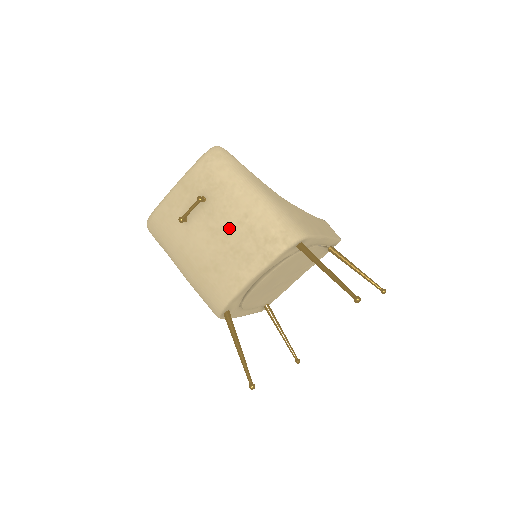
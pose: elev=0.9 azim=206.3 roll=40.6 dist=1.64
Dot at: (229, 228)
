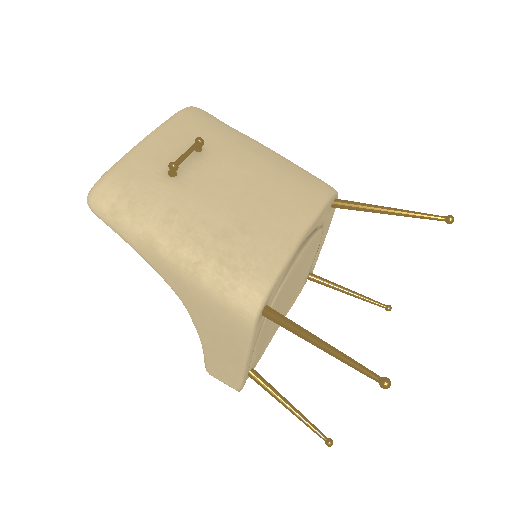
Dot at: (248, 177)
